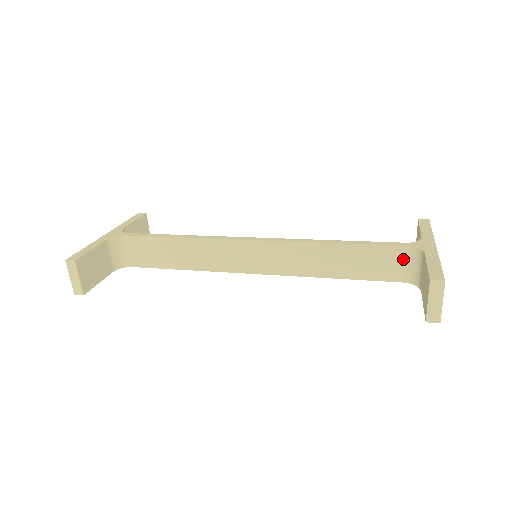
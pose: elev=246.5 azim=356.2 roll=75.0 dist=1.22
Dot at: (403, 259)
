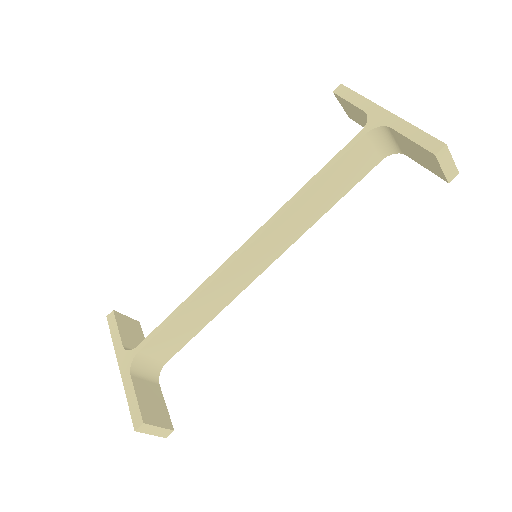
Dot at: (371, 145)
